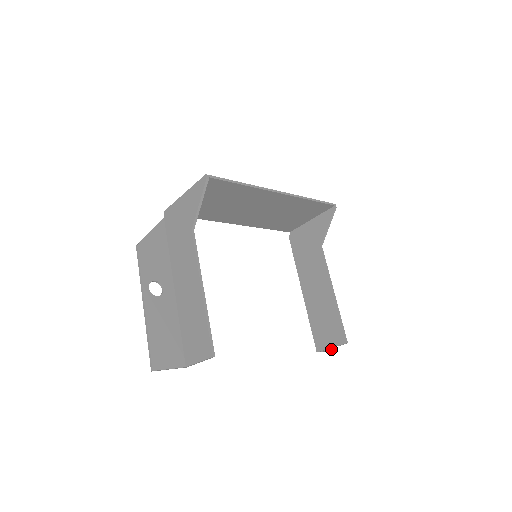
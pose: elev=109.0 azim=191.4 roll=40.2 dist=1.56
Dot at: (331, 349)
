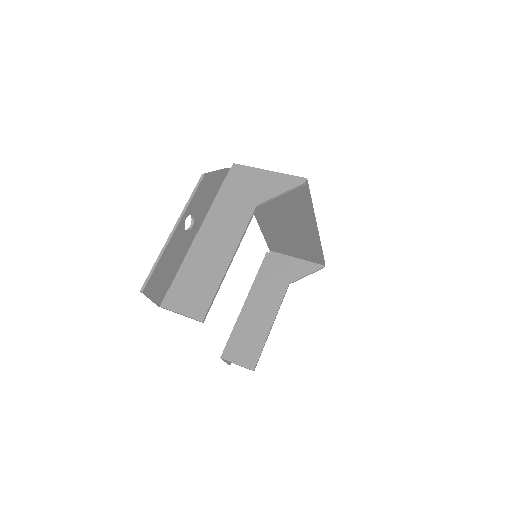
Dot at: (228, 362)
